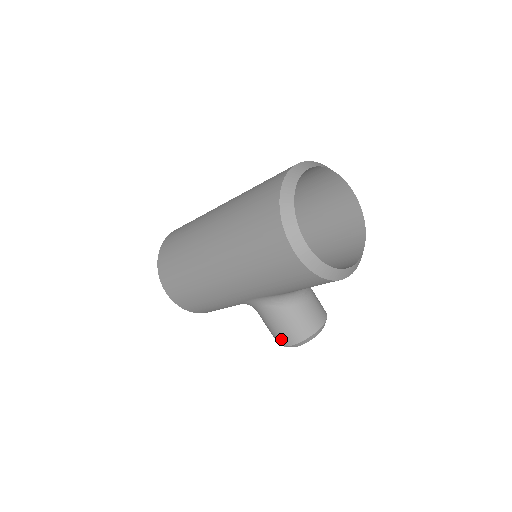
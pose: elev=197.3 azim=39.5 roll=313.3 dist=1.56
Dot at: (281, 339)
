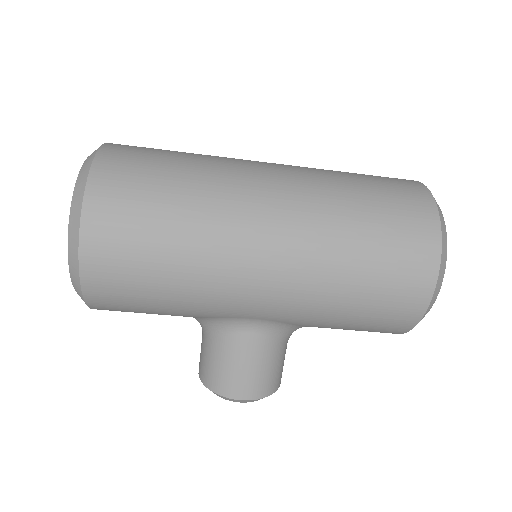
Dot at: (241, 388)
